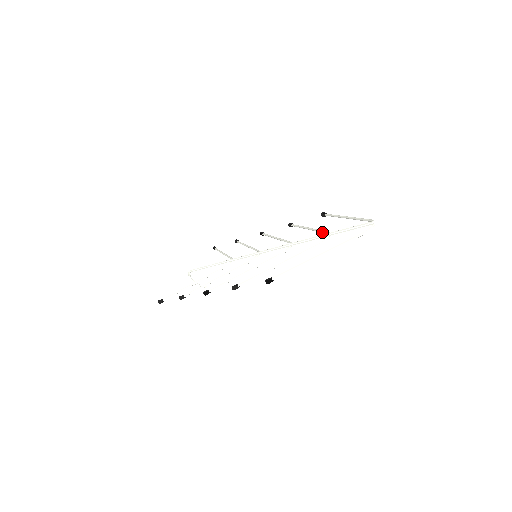
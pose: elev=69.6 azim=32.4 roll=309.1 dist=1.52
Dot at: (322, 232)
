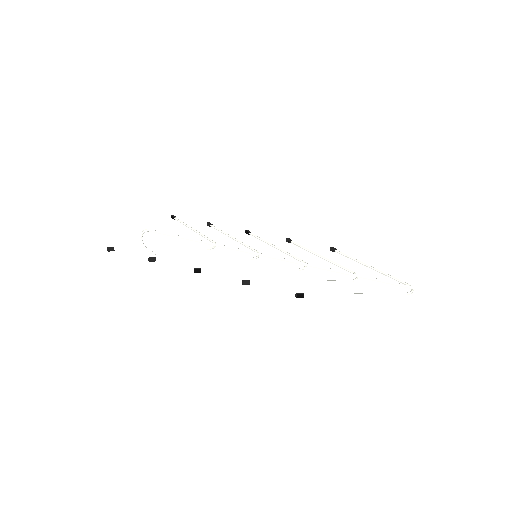
Dot at: (344, 269)
